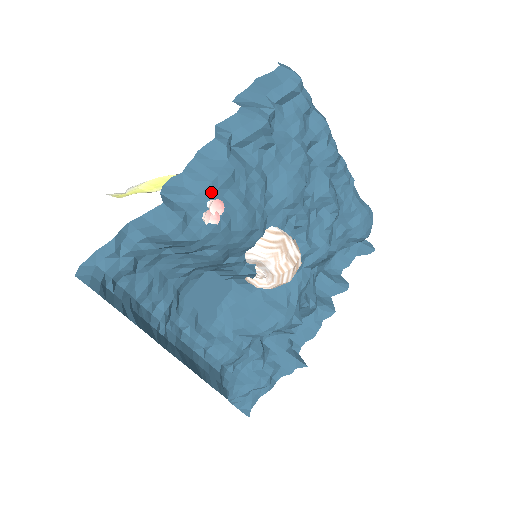
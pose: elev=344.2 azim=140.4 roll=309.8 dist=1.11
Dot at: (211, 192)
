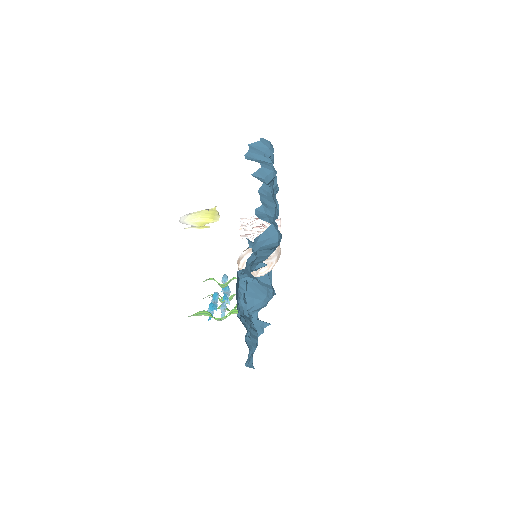
Dot at: (275, 215)
